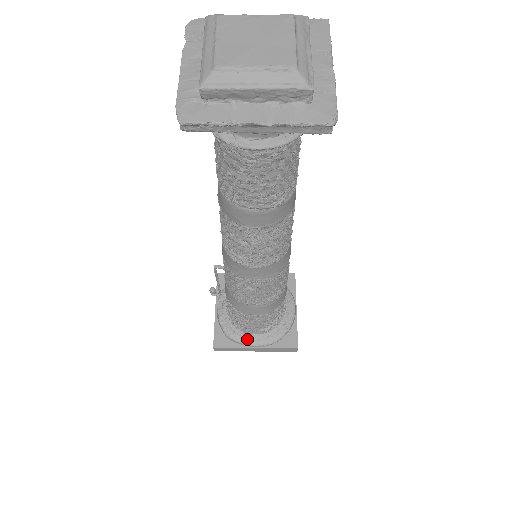
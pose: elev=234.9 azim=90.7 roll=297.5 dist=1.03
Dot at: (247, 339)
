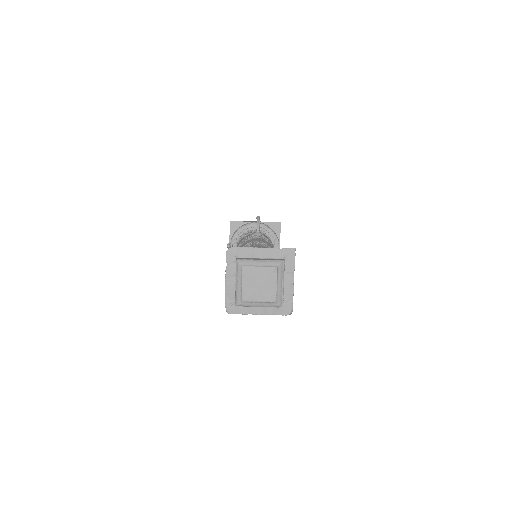
Dot at: occluded
